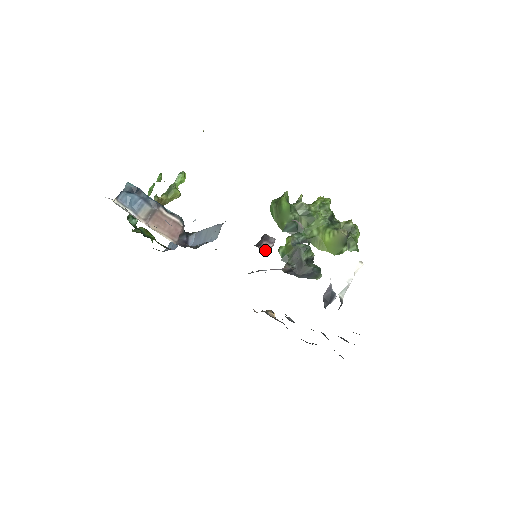
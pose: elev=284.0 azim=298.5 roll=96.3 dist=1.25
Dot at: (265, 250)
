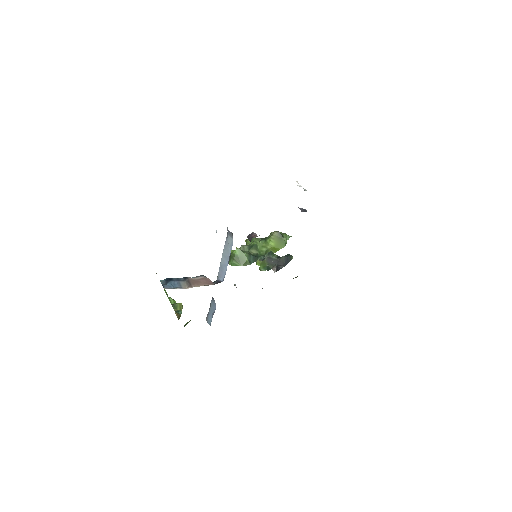
Dot at: occluded
